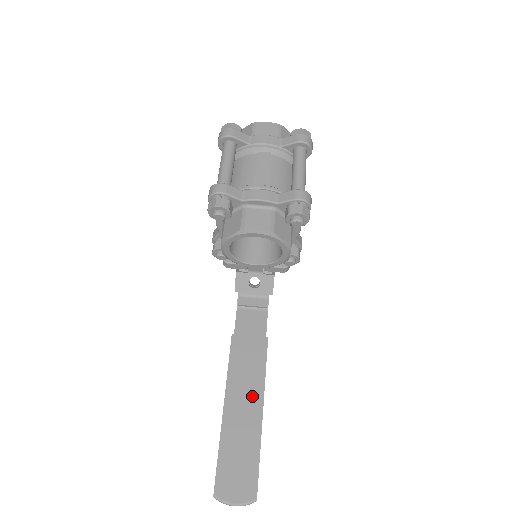
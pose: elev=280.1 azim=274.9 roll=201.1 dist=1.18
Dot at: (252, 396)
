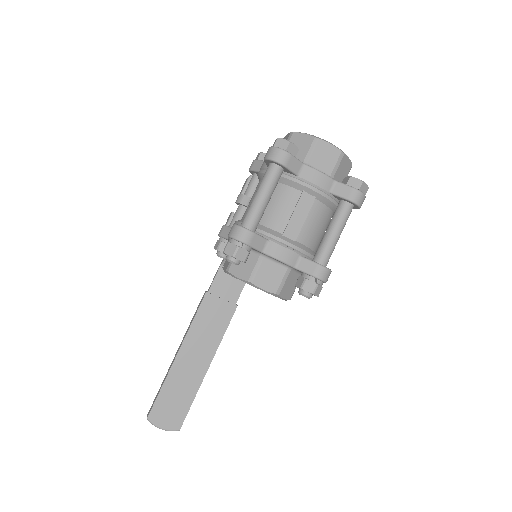
Dot at: (204, 353)
